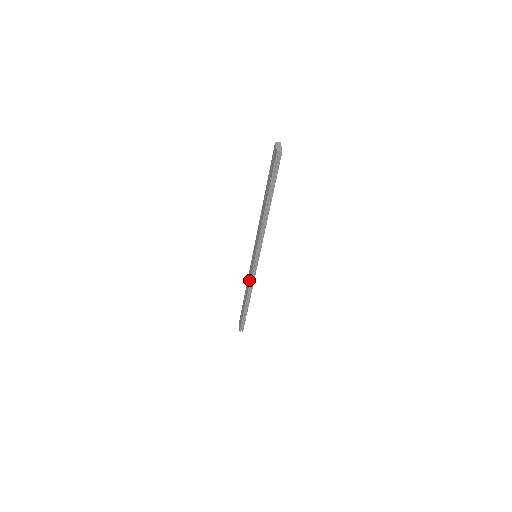
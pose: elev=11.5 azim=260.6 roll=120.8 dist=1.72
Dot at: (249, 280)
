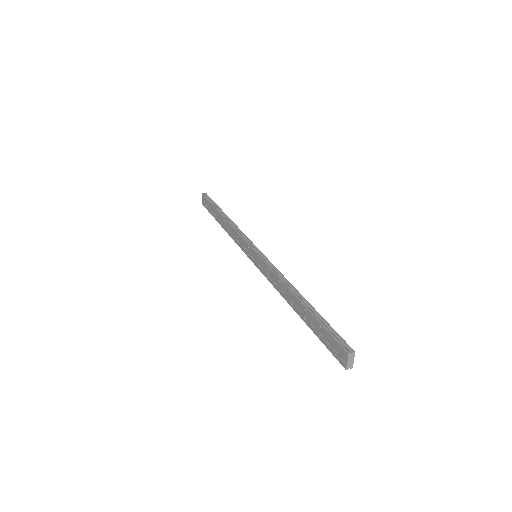
Dot at: (236, 242)
